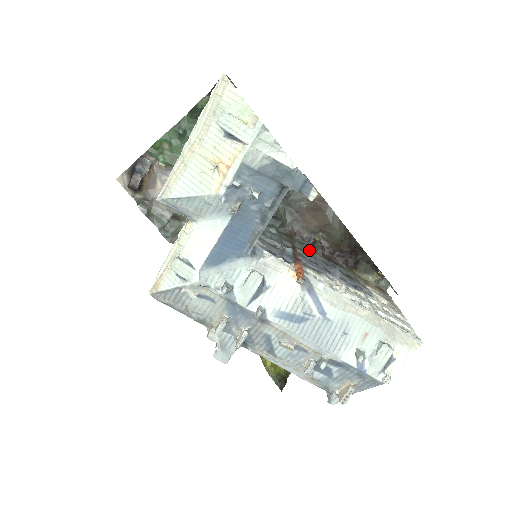
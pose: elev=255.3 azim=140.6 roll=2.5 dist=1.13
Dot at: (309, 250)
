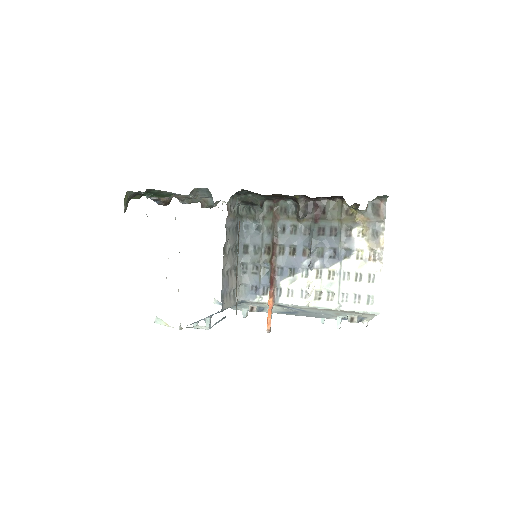
Dot at: (292, 220)
